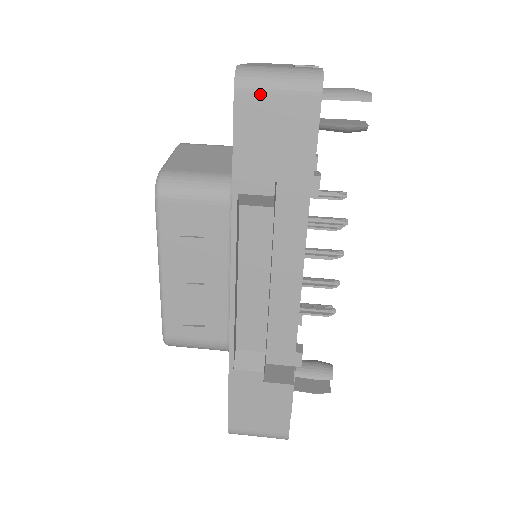
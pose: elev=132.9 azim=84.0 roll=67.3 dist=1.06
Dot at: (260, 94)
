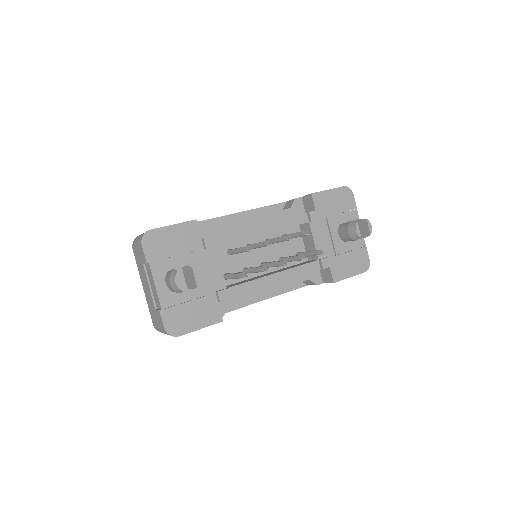
Dot at: occluded
